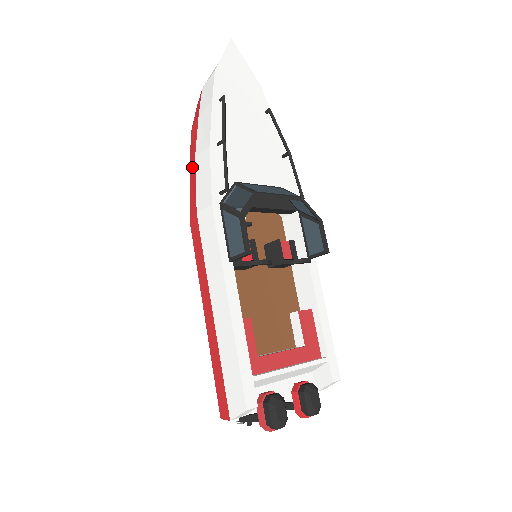
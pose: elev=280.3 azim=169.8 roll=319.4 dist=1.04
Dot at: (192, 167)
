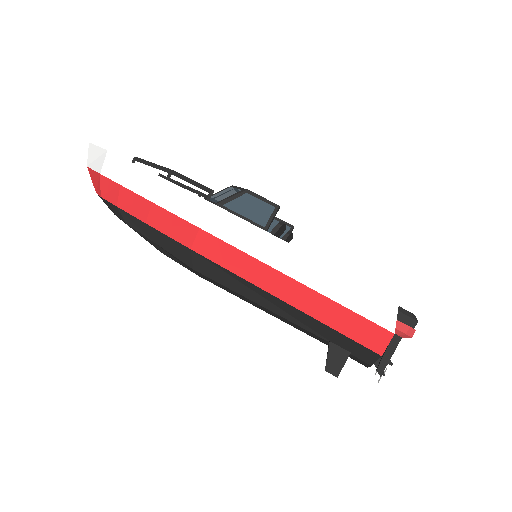
Dot at: (153, 215)
